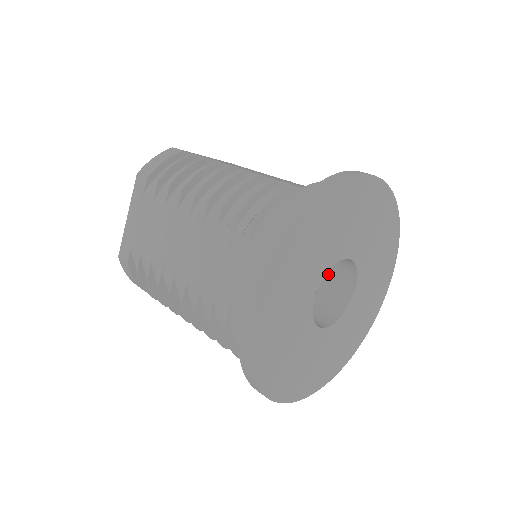
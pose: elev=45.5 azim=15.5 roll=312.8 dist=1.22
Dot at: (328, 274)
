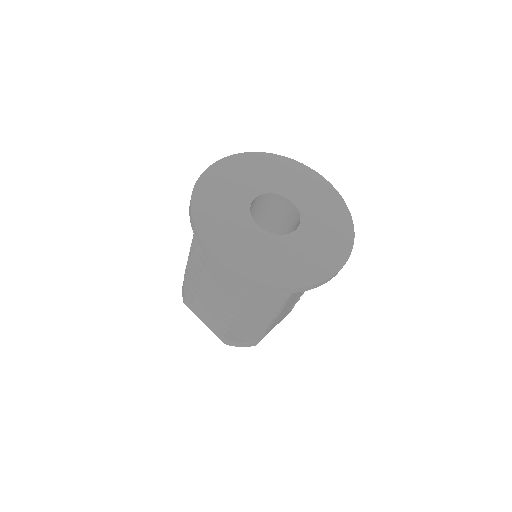
Dot at: (280, 214)
